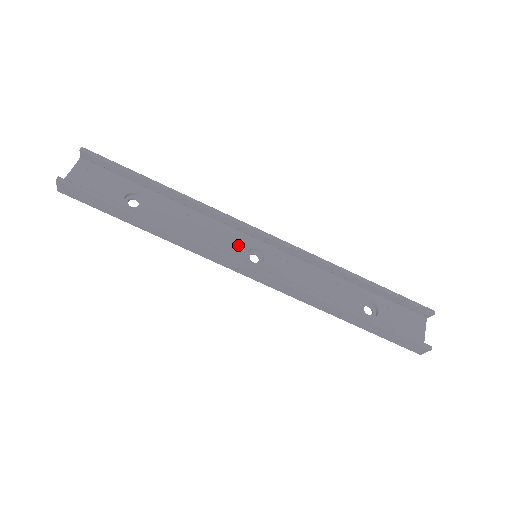
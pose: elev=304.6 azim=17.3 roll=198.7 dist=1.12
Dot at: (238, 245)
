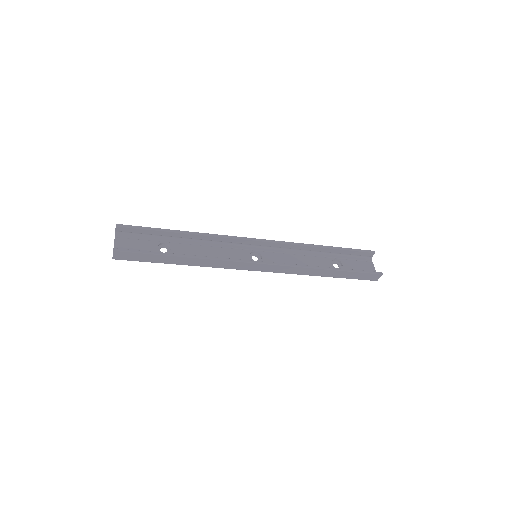
Dot at: (242, 253)
